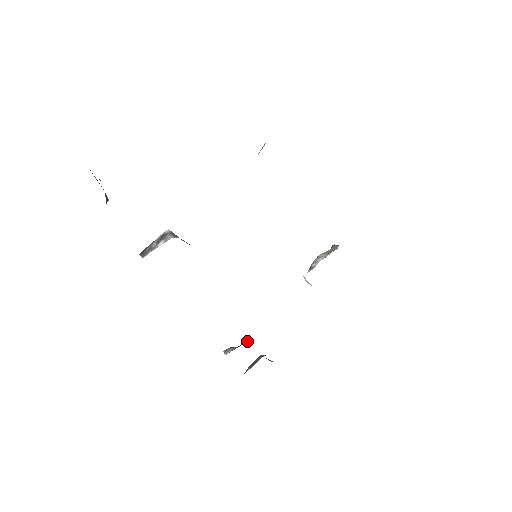
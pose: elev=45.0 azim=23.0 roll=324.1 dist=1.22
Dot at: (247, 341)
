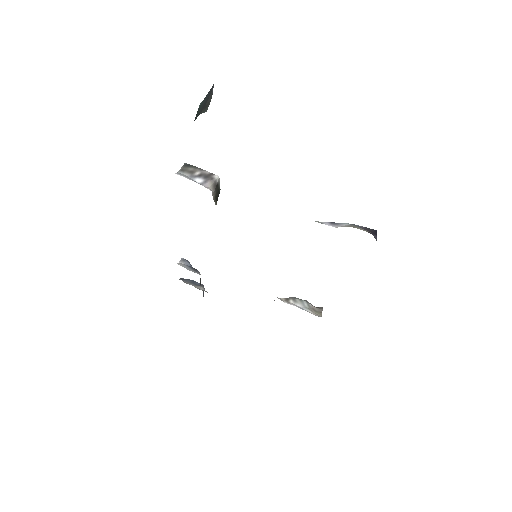
Dot at: (199, 274)
